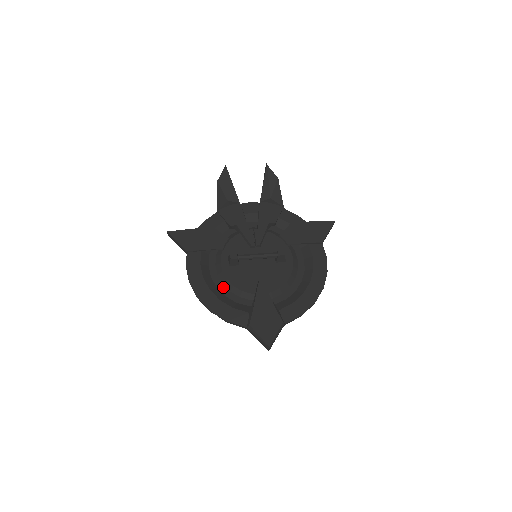
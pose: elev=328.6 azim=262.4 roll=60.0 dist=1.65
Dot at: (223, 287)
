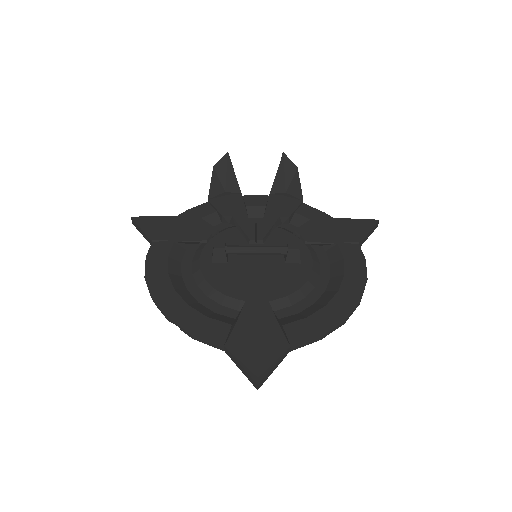
Dot at: (197, 290)
